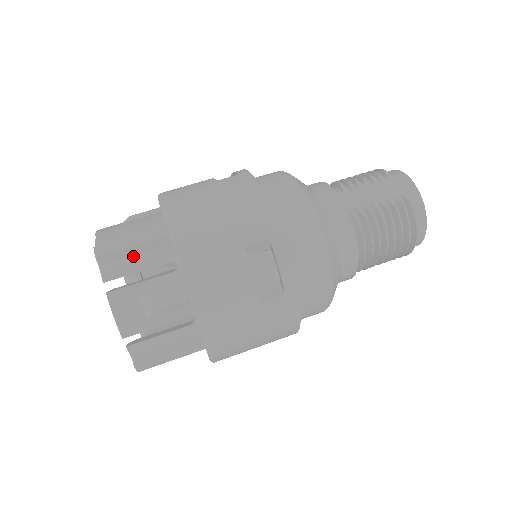
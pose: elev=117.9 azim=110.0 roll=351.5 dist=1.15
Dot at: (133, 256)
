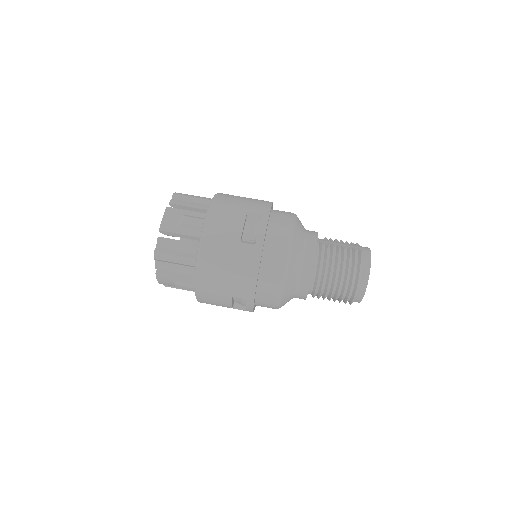
Dot at: (190, 202)
